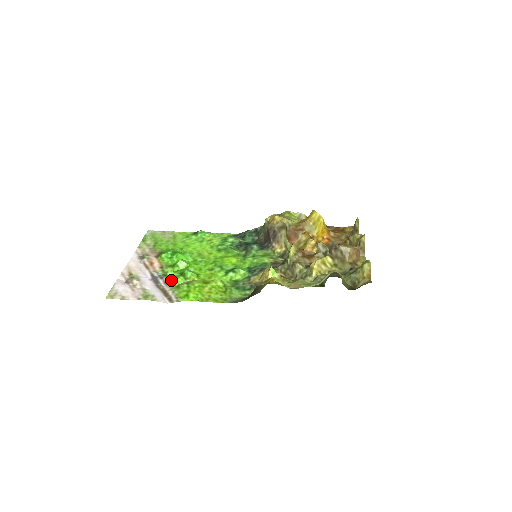
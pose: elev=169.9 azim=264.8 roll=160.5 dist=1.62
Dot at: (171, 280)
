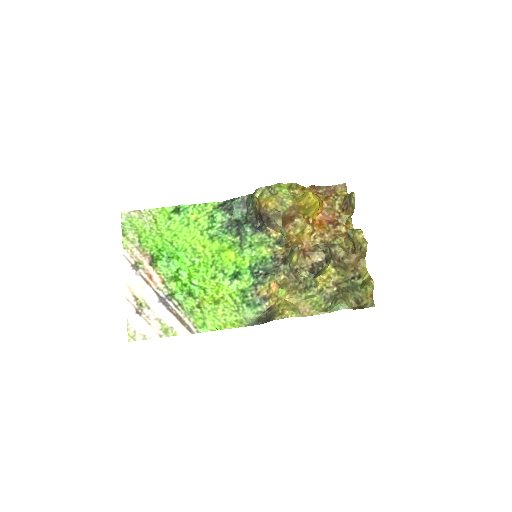
Dot at: (181, 303)
